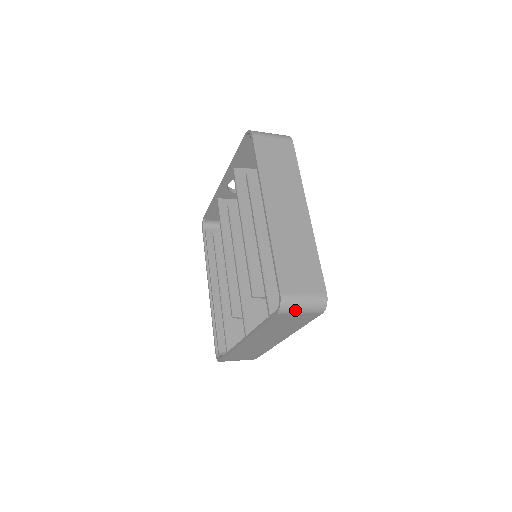
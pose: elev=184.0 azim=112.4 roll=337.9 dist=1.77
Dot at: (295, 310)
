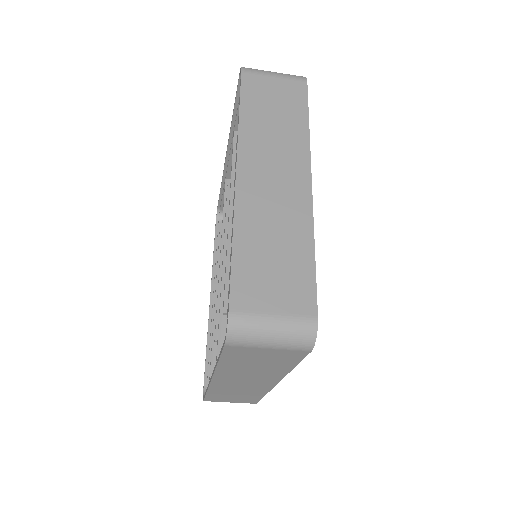
Dot at: (256, 341)
